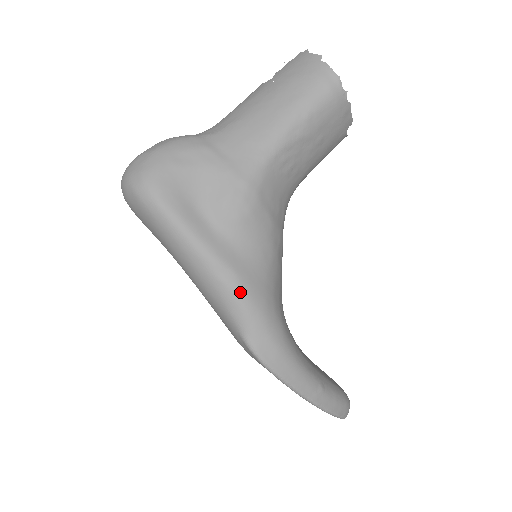
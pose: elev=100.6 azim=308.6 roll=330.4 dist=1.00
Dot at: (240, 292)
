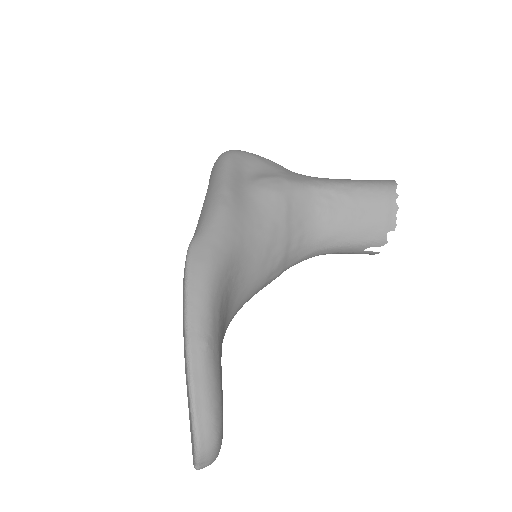
Dot at: (223, 209)
